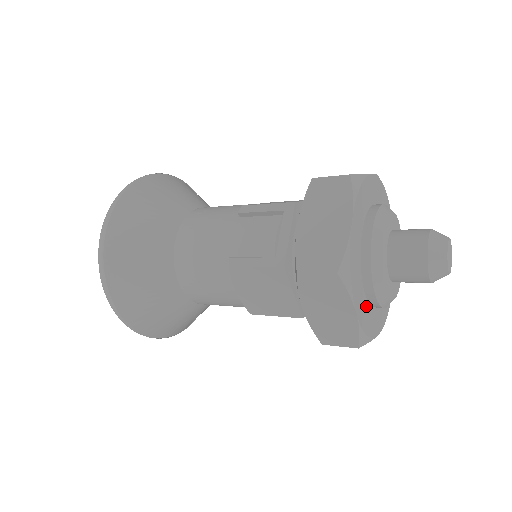
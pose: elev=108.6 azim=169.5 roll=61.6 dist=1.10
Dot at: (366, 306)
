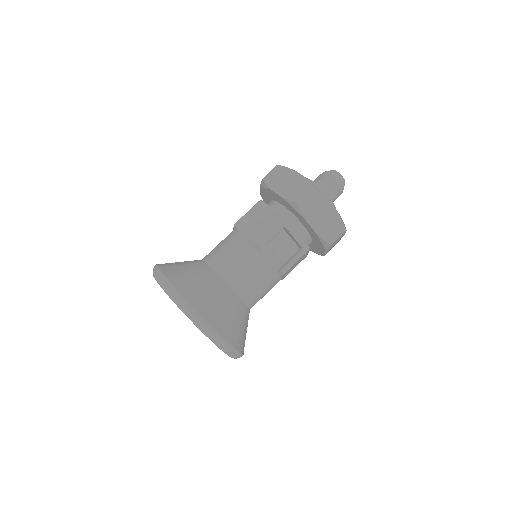
Dot at: occluded
